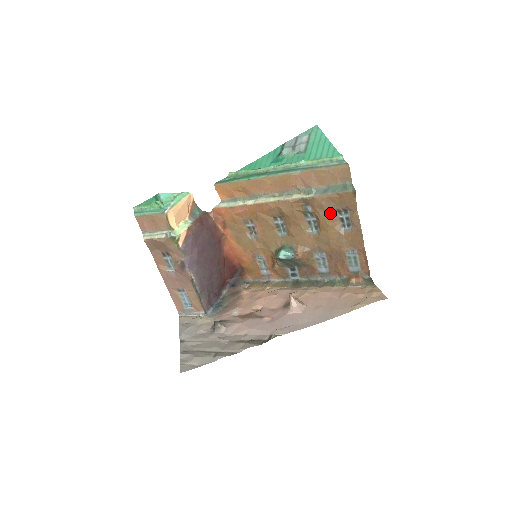
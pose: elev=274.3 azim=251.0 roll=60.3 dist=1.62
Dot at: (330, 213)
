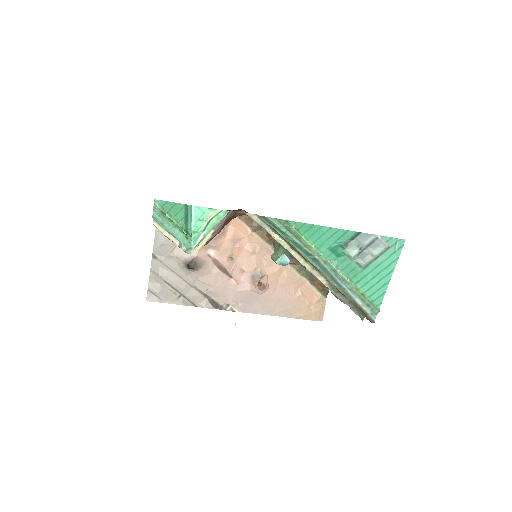
Dot at: occluded
